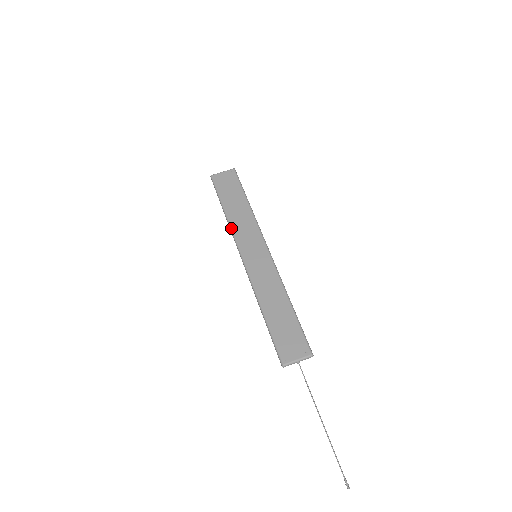
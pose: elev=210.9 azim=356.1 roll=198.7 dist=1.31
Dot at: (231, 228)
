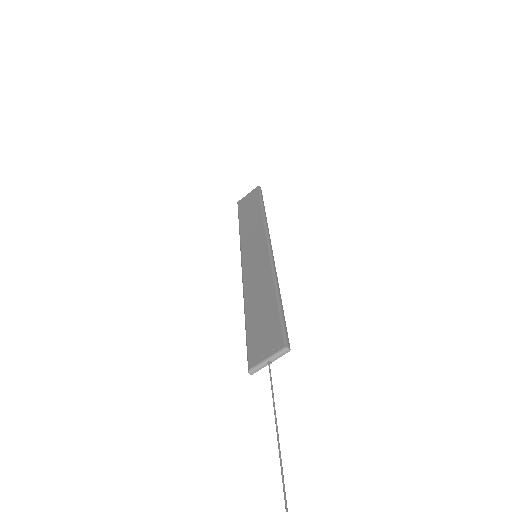
Dot at: (240, 239)
